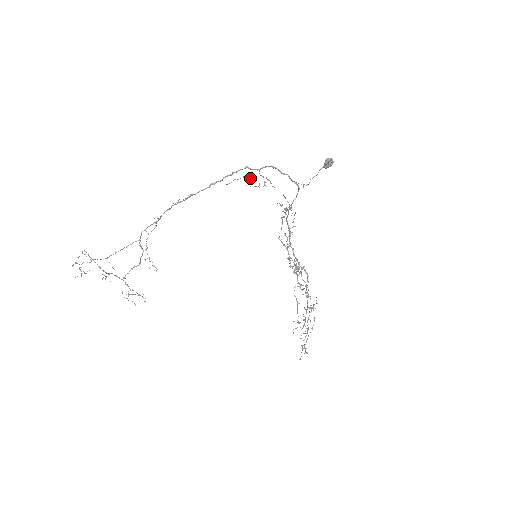
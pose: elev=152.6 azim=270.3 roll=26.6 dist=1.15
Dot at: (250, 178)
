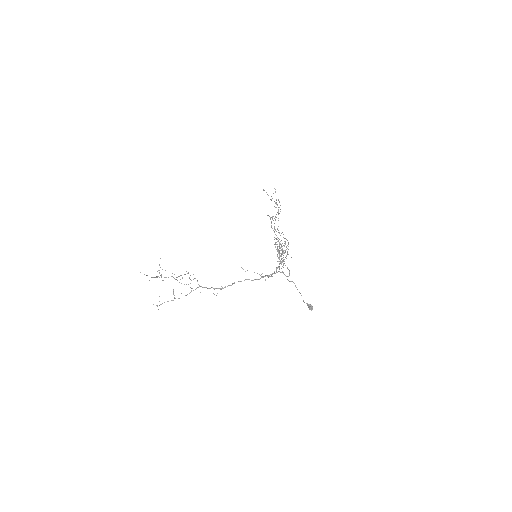
Dot at: (259, 274)
